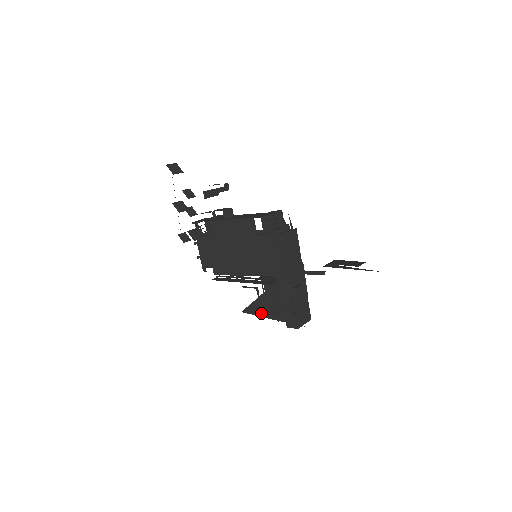
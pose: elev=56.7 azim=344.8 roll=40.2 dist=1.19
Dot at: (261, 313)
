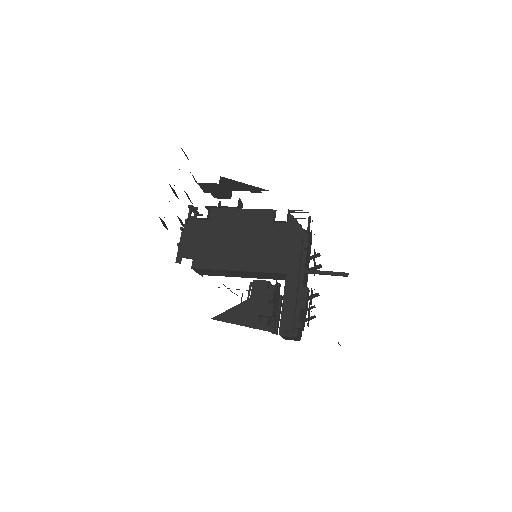
Dot at: (242, 320)
